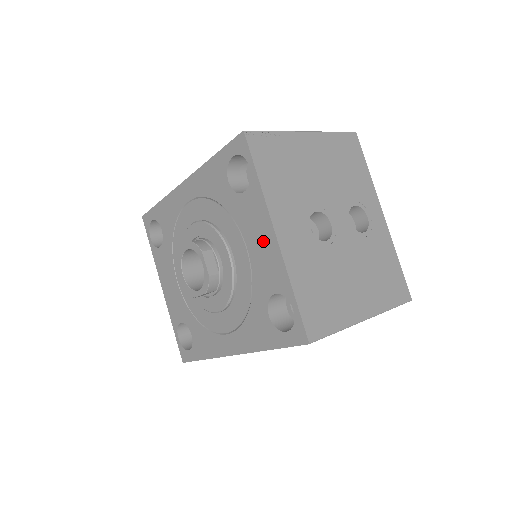
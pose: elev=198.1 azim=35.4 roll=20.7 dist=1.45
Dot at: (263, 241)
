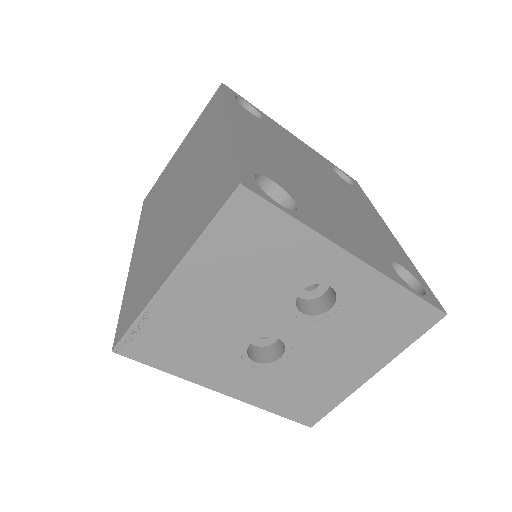
Dot at: occluded
